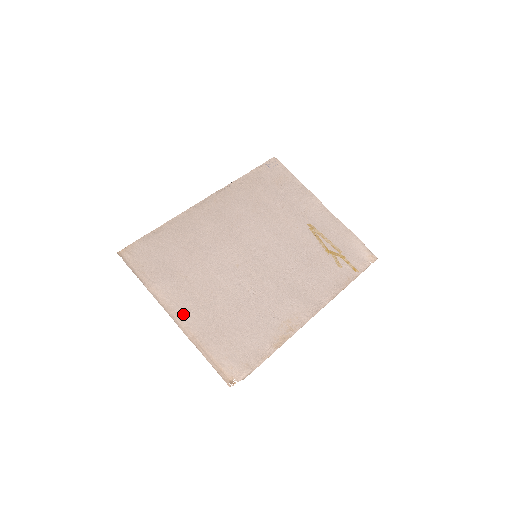
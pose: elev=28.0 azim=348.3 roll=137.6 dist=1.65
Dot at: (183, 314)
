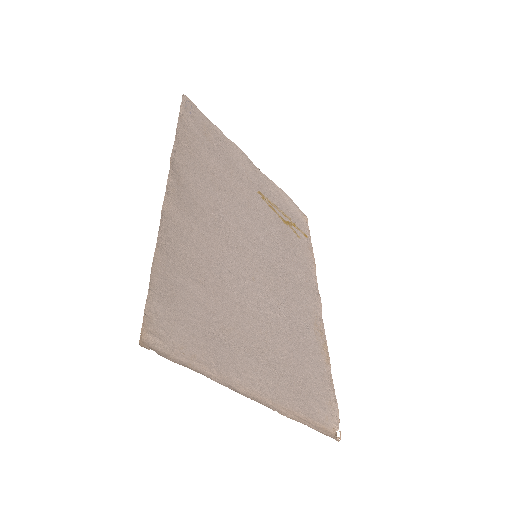
Dot at: (264, 388)
